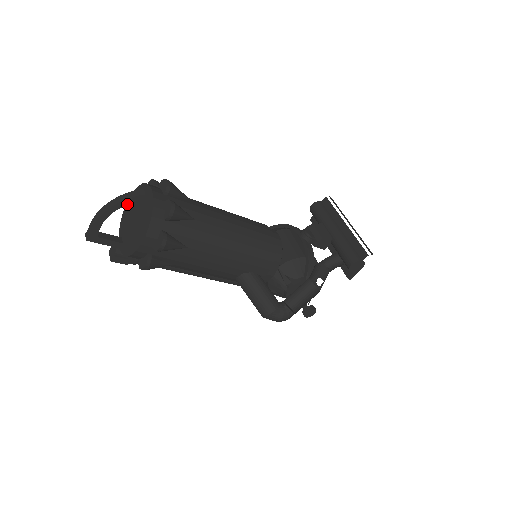
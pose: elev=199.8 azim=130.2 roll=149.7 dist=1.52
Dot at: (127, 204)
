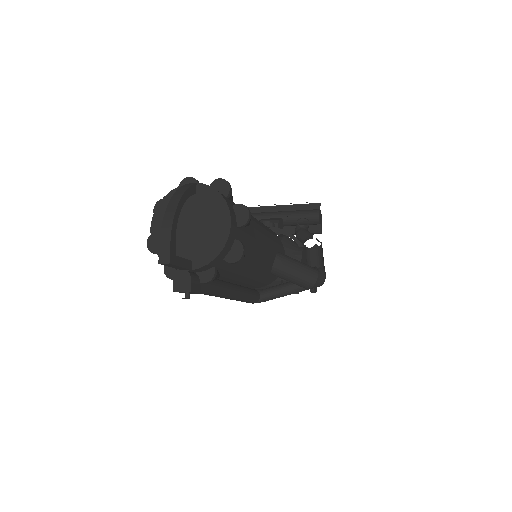
Dot at: (185, 200)
